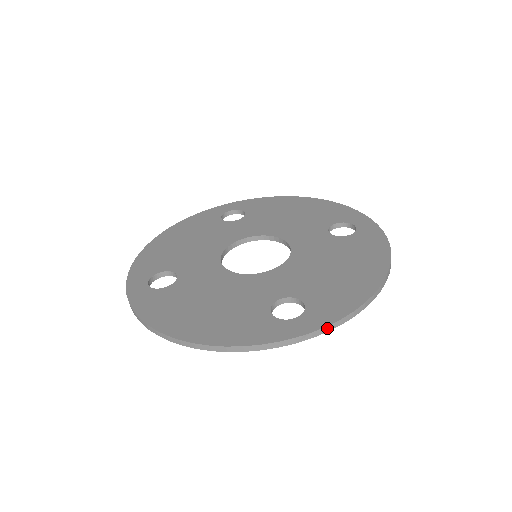
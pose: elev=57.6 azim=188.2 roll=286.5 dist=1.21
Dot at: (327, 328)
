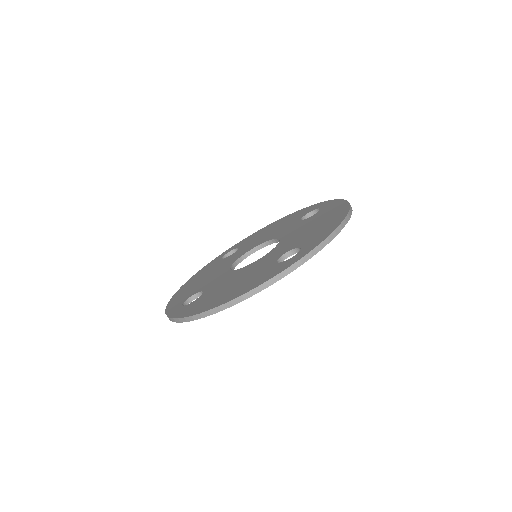
Dot at: (320, 246)
